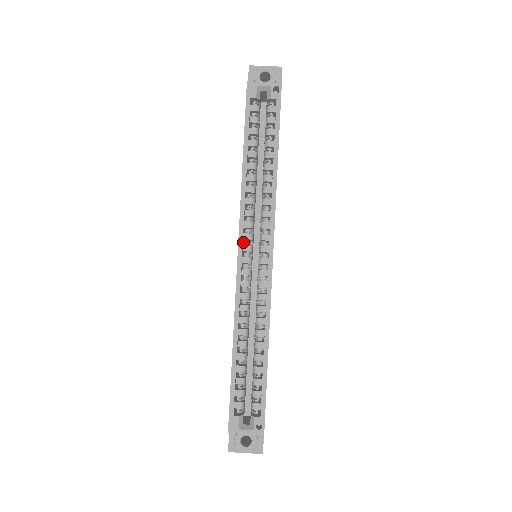
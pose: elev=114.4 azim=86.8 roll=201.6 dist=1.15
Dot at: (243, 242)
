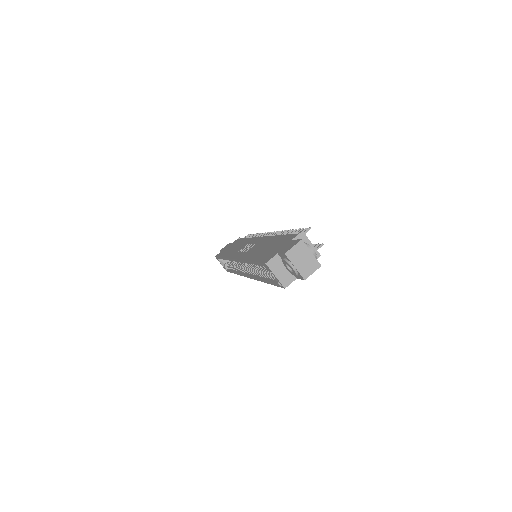
Dot at: occluded
